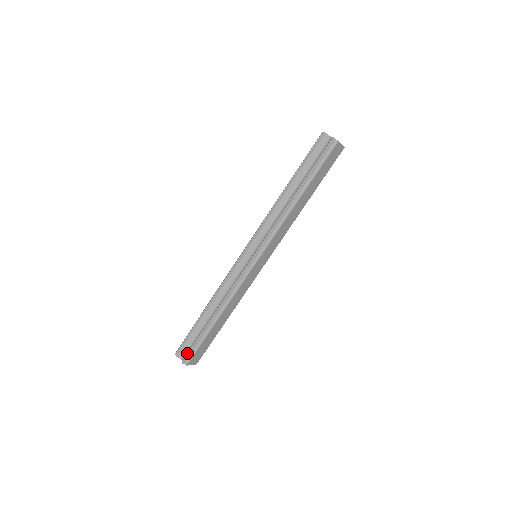
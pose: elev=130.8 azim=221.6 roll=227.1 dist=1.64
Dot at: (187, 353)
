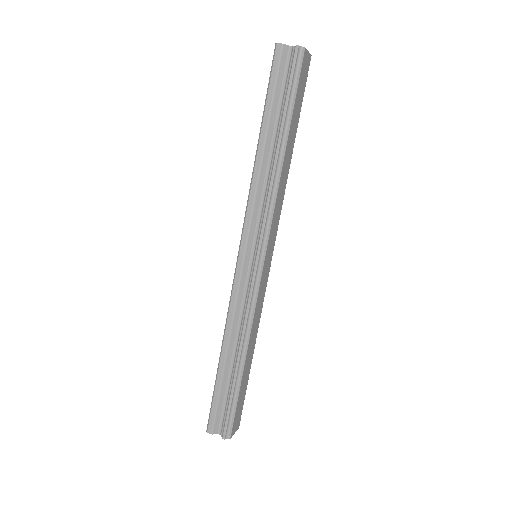
Dot at: (223, 423)
